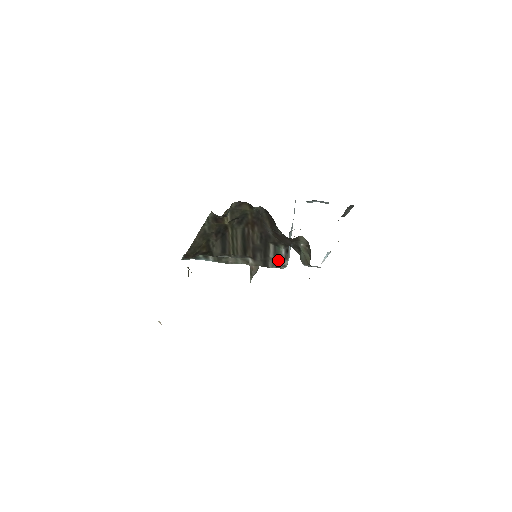
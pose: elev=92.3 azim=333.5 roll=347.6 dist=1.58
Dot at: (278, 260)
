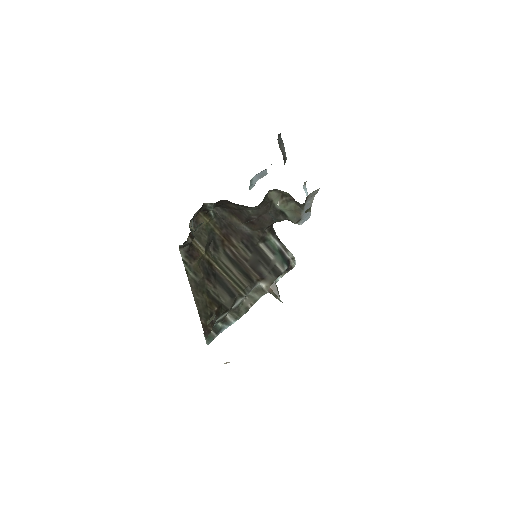
Dot at: (281, 257)
